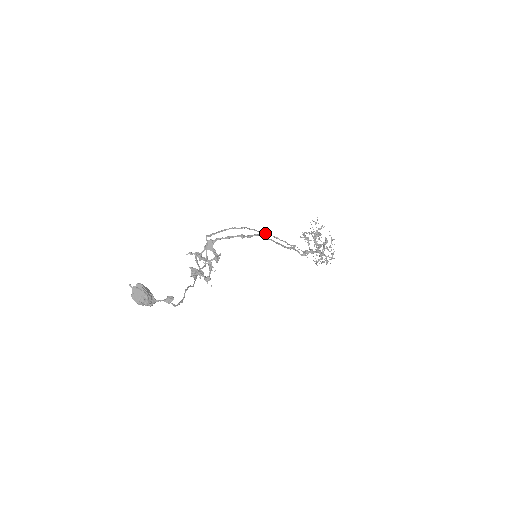
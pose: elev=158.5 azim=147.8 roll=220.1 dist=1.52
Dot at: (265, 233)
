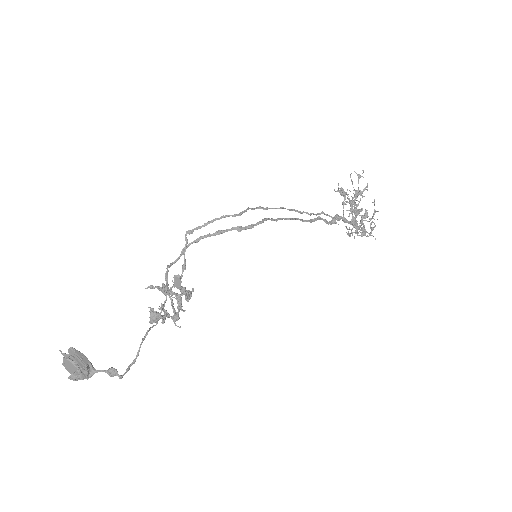
Dot at: (278, 208)
